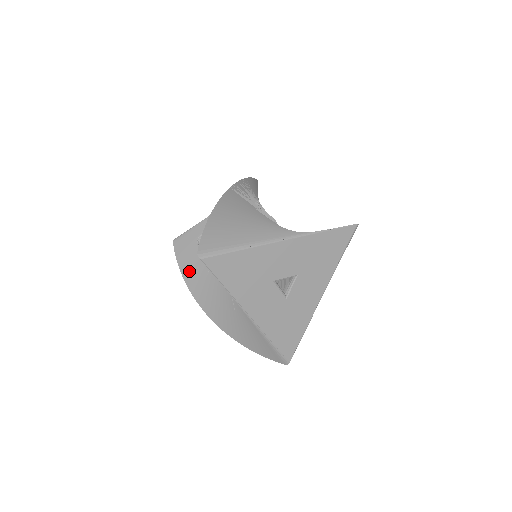
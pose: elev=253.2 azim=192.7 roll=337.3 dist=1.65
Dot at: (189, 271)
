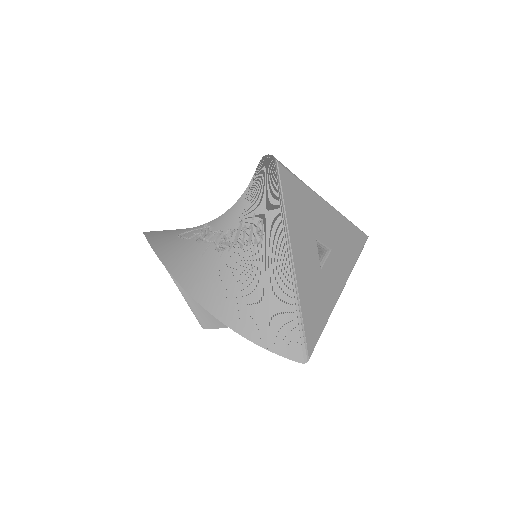
Dot at: (170, 255)
